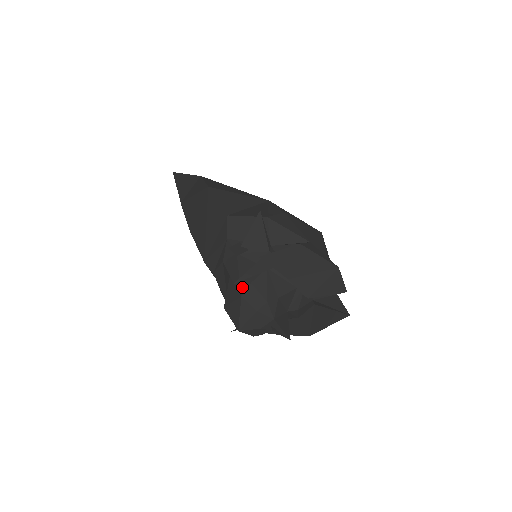
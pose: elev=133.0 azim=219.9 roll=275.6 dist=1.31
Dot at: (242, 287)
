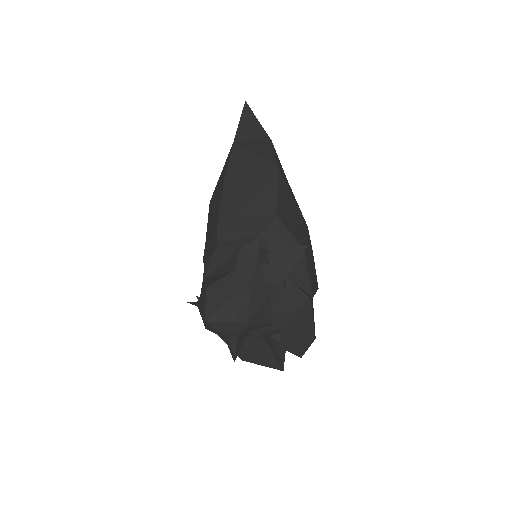
Dot at: (240, 291)
